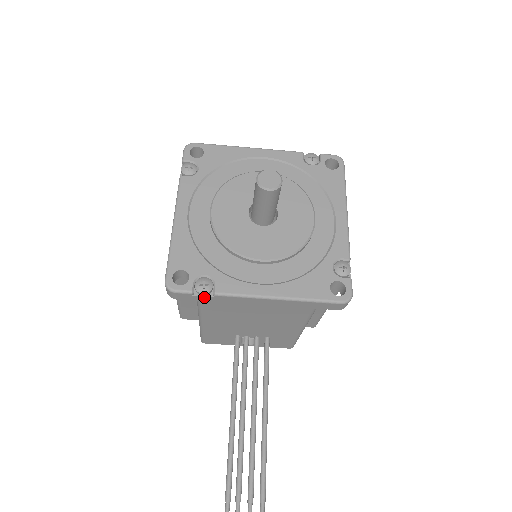
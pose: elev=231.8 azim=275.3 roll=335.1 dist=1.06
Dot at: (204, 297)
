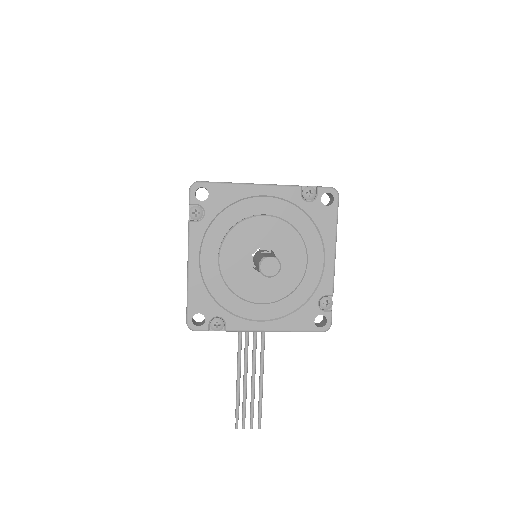
Dot at: (217, 330)
